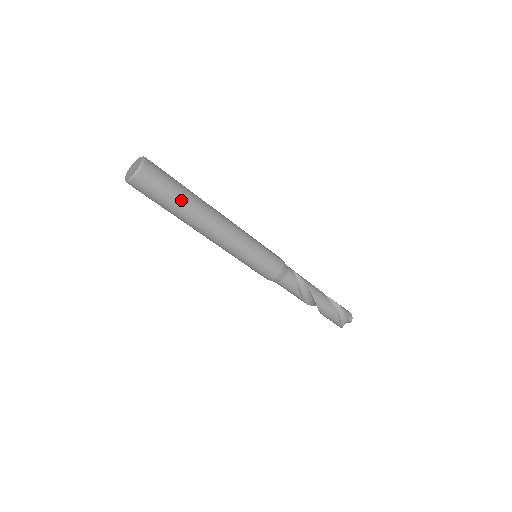
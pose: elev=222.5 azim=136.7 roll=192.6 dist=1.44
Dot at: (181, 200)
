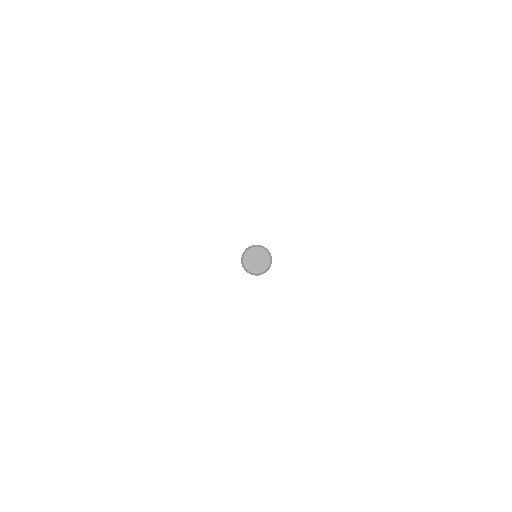
Dot at: occluded
